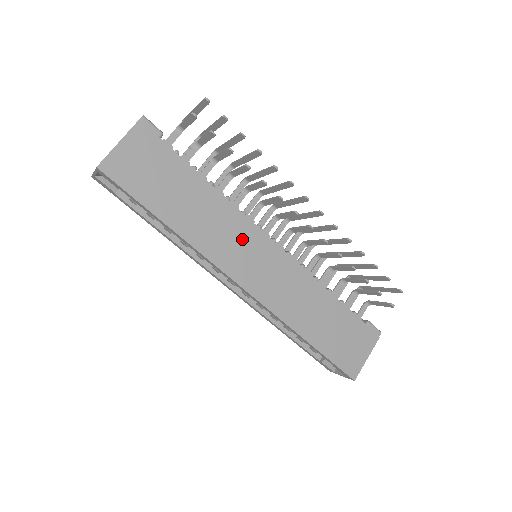
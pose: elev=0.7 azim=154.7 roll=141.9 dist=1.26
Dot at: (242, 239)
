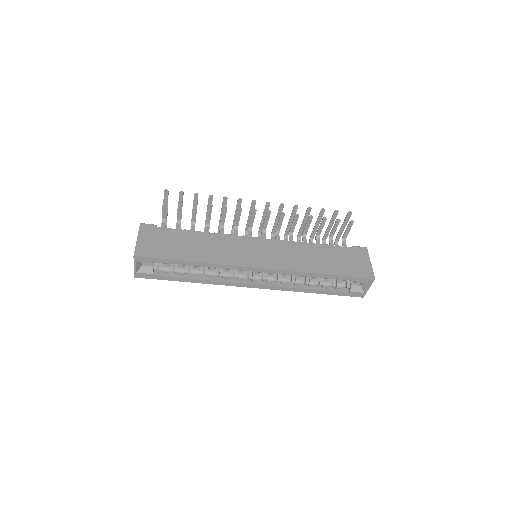
Dot at: (238, 246)
